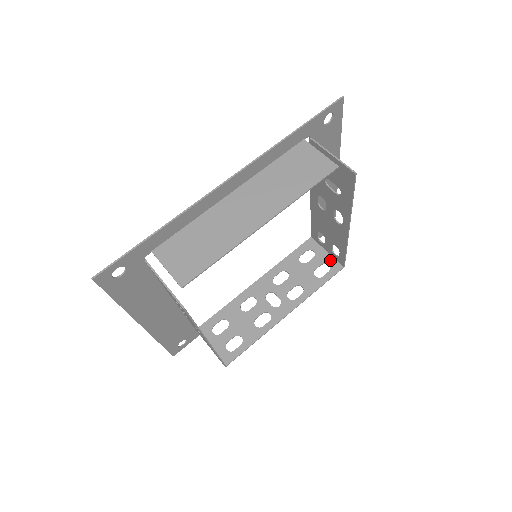
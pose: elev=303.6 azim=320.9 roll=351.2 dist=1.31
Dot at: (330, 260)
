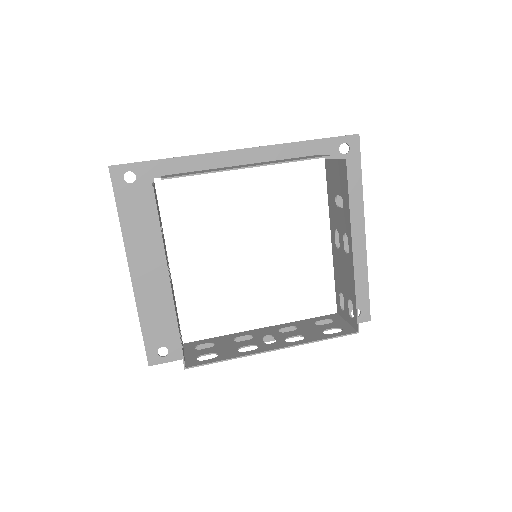
Dot at: (346, 326)
